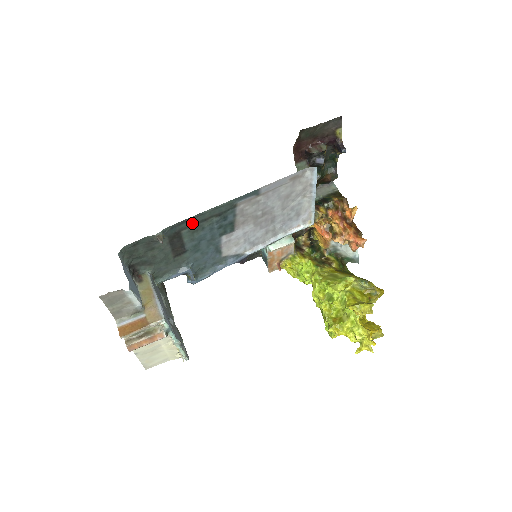
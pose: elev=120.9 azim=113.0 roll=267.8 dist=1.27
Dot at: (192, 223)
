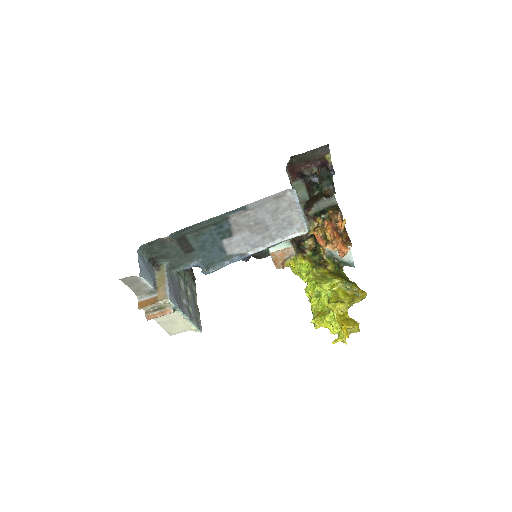
Dot at: (193, 230)
